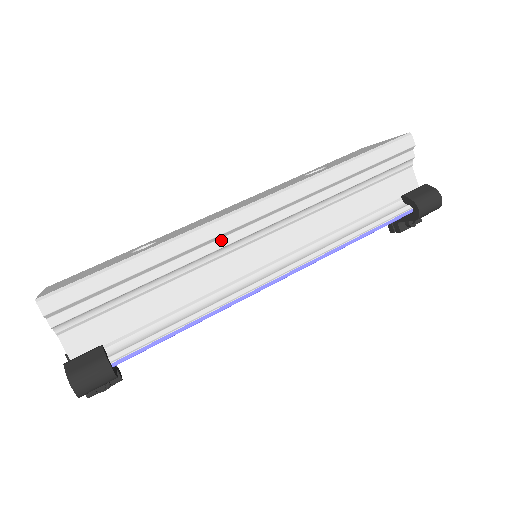
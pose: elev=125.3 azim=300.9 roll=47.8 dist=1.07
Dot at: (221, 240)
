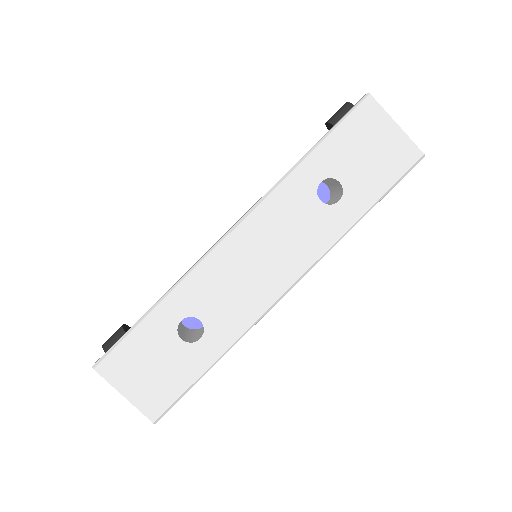
Dot at: occluded
